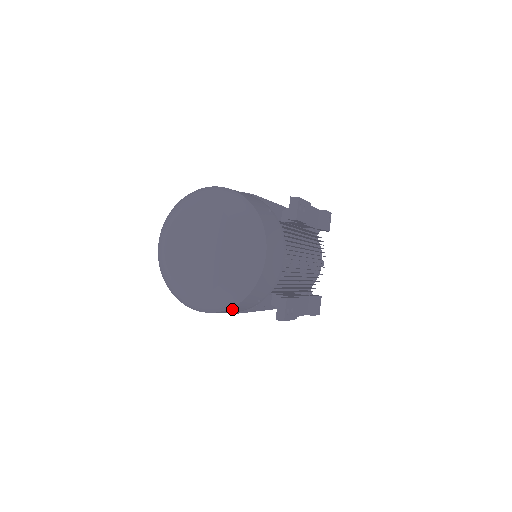
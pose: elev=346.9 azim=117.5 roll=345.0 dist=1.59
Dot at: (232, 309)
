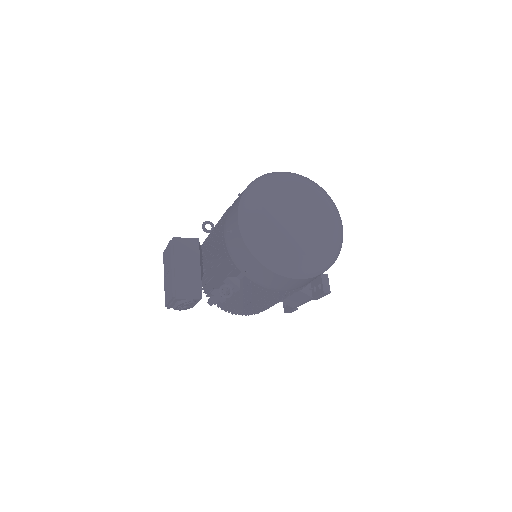
Dot at: (319, 275)
